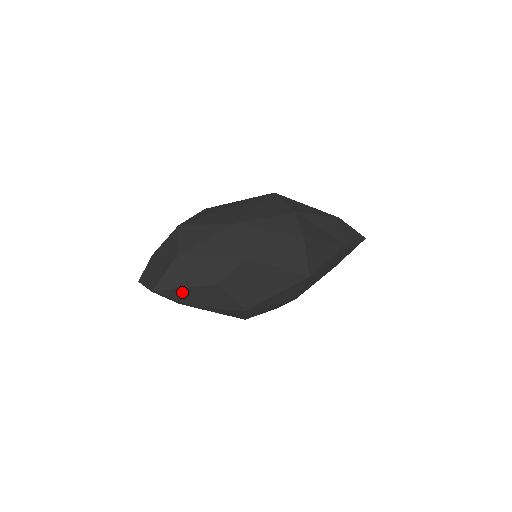
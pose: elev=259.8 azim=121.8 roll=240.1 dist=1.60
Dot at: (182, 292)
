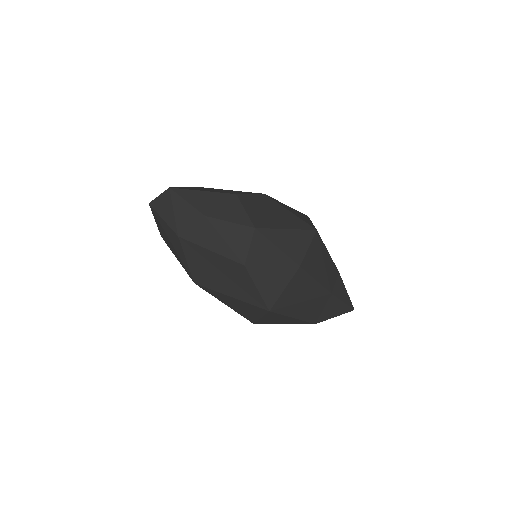
Dot at: (199, 195)
